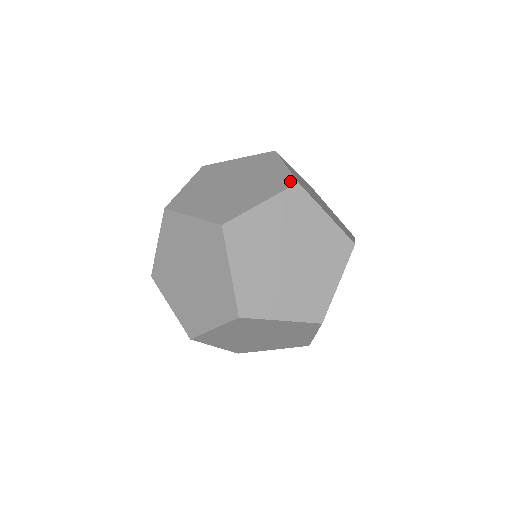
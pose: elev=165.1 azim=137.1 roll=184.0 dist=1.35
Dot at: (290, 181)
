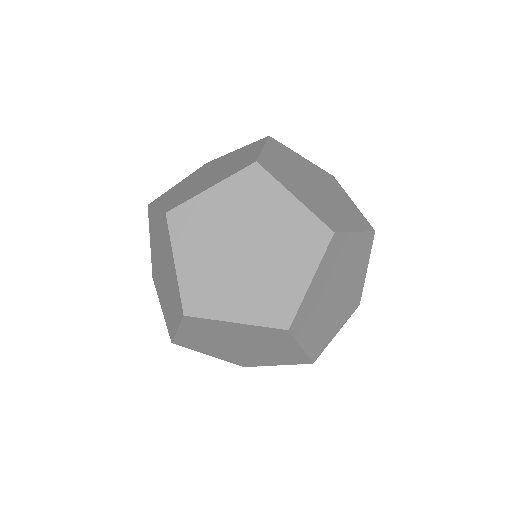
Dot at: (368, 224)
